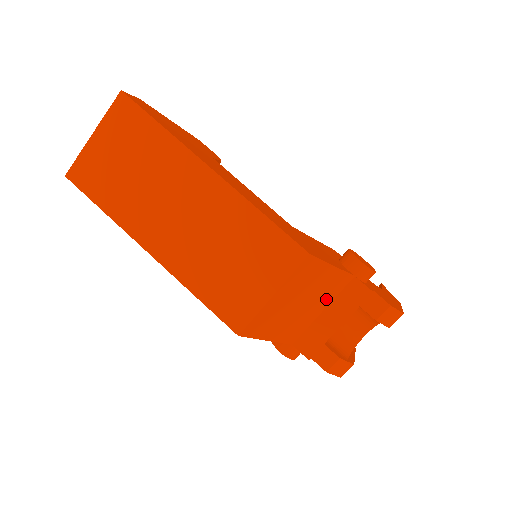
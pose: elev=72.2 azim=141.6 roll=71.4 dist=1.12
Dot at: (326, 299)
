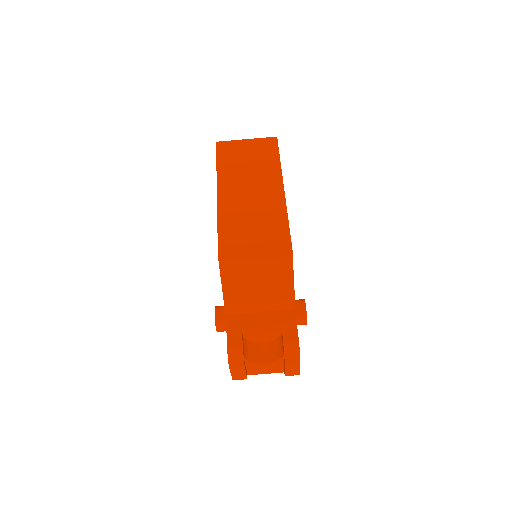
Dot at: (270, 304)
